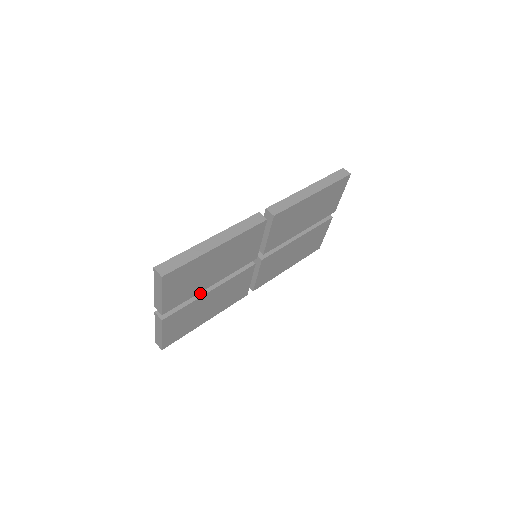
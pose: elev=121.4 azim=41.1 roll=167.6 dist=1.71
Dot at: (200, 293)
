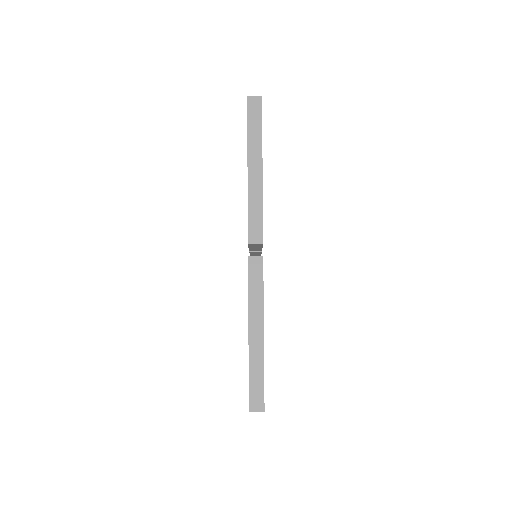
Dot at: occluded
